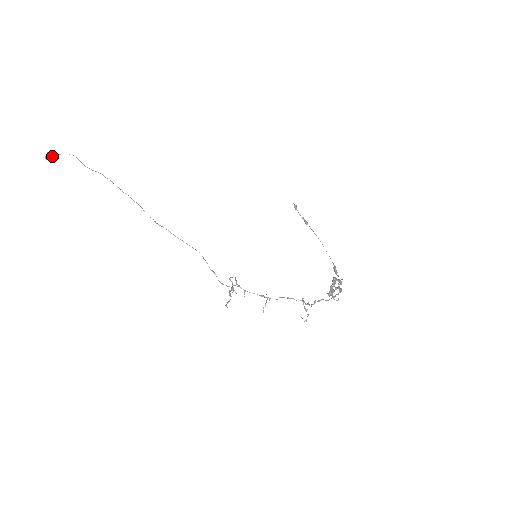
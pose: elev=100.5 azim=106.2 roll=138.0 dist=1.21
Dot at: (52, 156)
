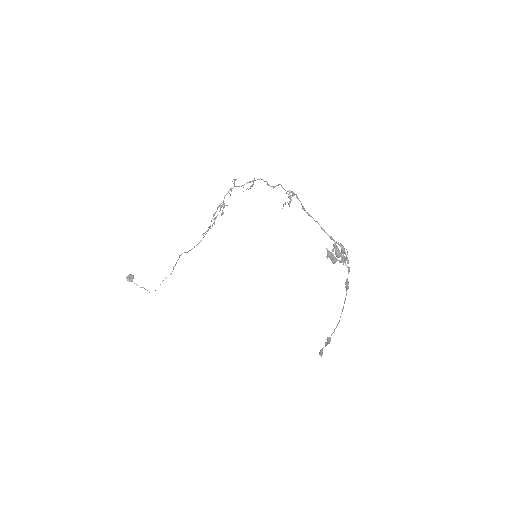
Dot at: (132, 277)
